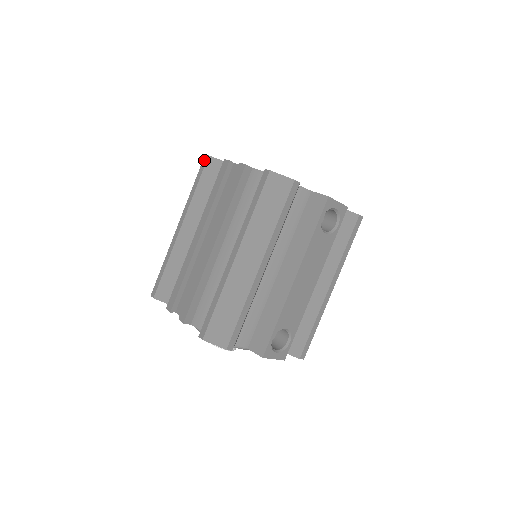
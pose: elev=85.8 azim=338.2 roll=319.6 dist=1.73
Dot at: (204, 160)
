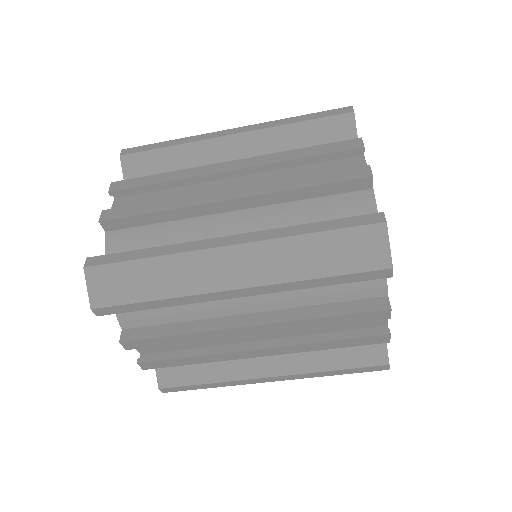
Dot at: (381, 274)
